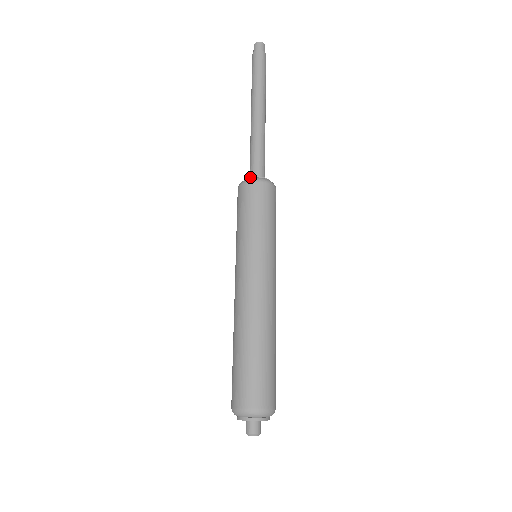
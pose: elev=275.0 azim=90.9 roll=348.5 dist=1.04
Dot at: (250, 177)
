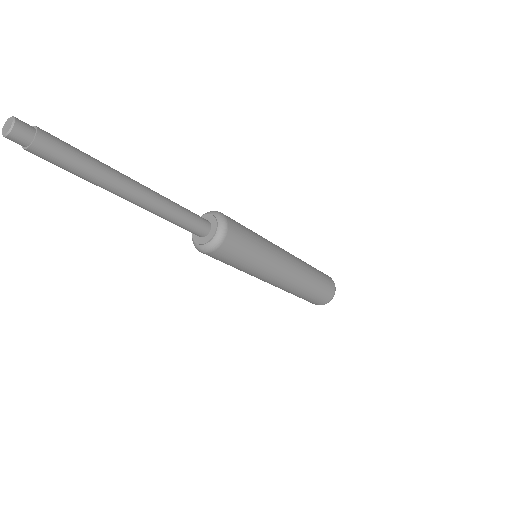
Dot at: (201, 245)
